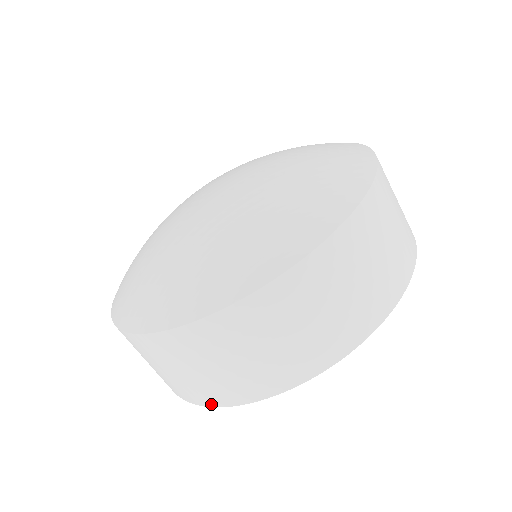
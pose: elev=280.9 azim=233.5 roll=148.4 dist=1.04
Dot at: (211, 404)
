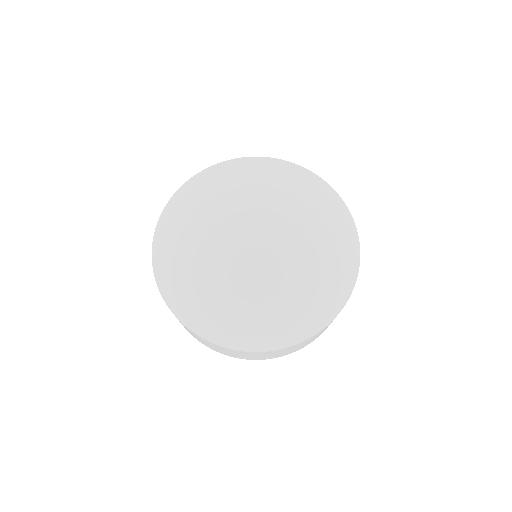
Dot at: occluded
